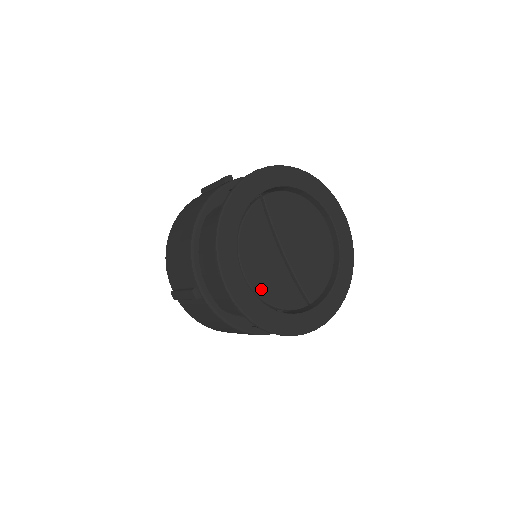
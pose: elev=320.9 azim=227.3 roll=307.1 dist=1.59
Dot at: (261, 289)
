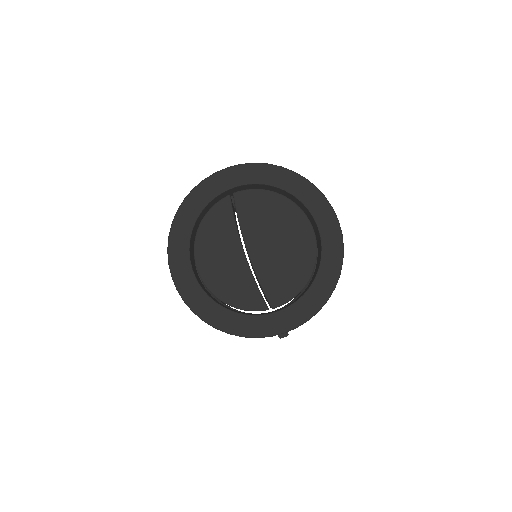
Dot at: (213, 283)
